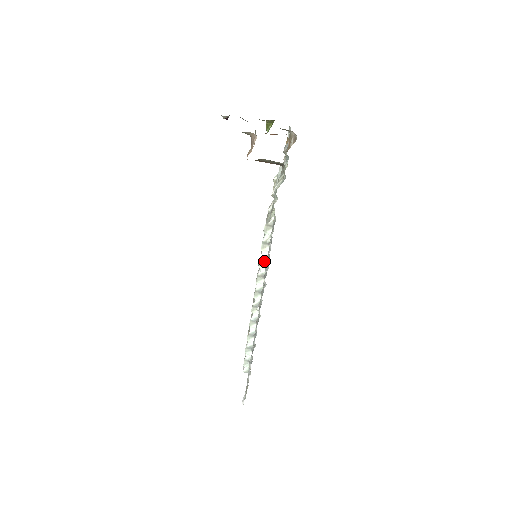
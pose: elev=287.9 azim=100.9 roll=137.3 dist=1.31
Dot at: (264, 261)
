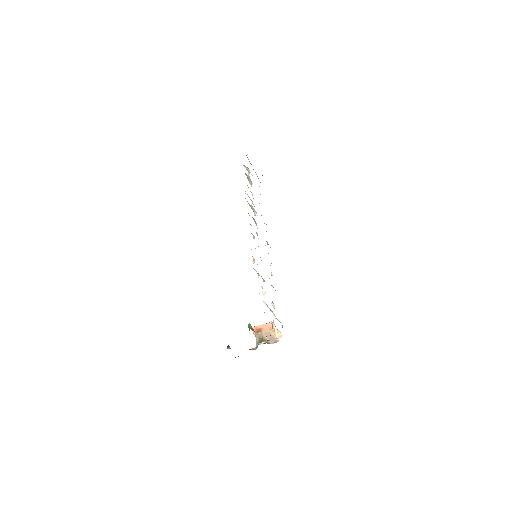
Dot at: occluded
